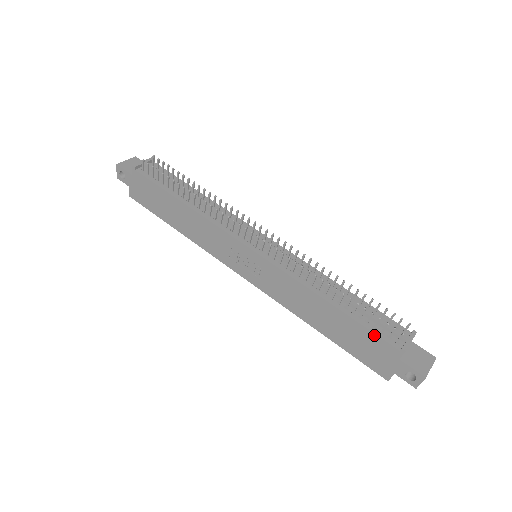
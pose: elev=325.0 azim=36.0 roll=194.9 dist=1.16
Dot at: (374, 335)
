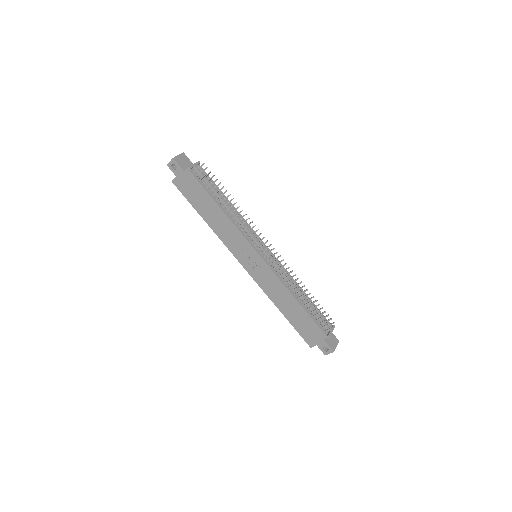
Dot at: (316, 324)
